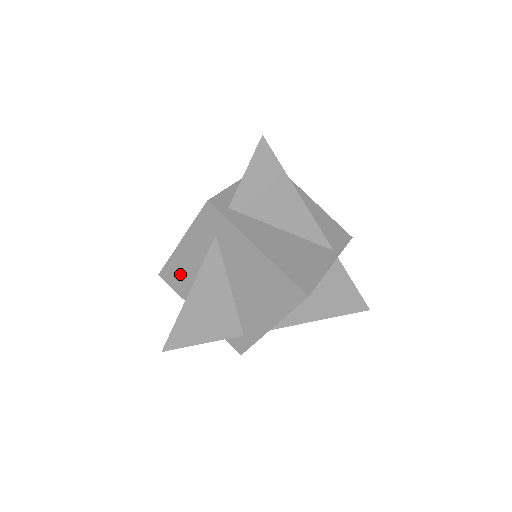
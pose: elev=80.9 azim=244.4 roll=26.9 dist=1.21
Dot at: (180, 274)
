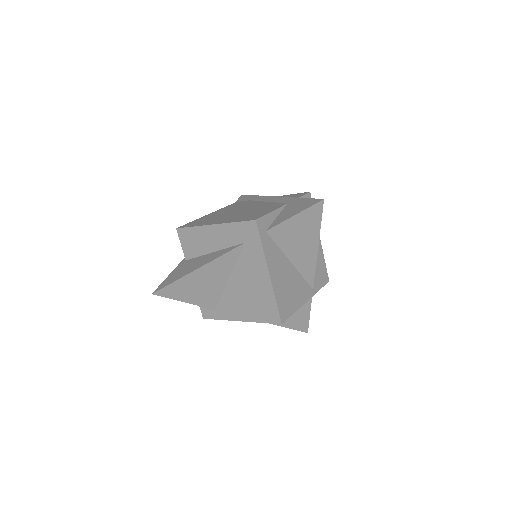
Dot at: (195, 242)
